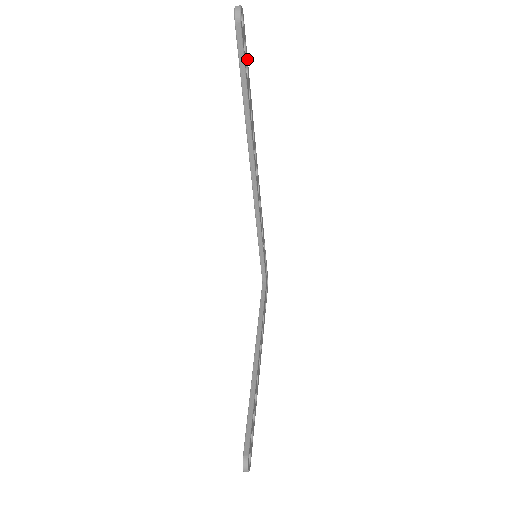
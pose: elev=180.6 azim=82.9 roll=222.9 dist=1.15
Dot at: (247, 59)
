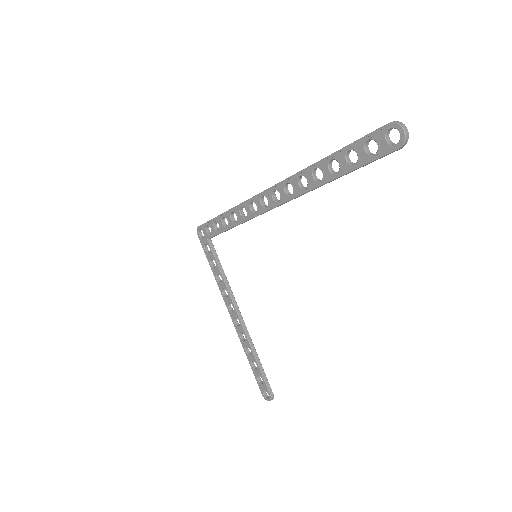
Dot at: (358, 143)
